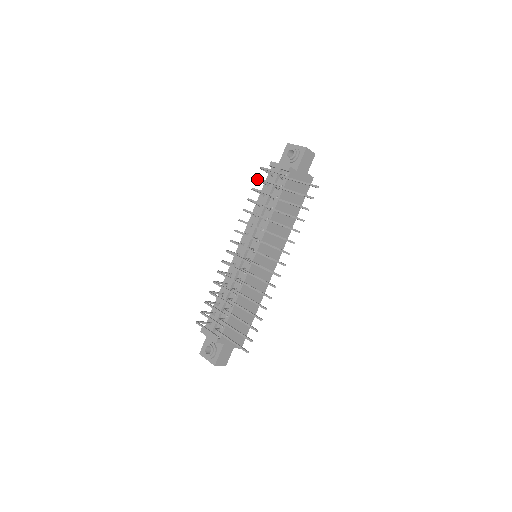
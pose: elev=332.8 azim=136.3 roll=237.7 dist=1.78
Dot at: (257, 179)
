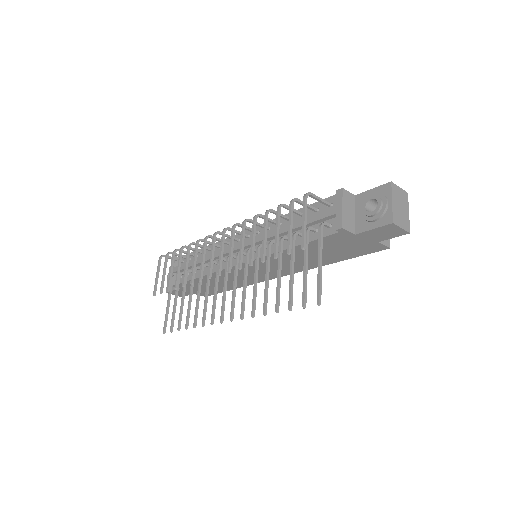
Dot at: (291, 203)
